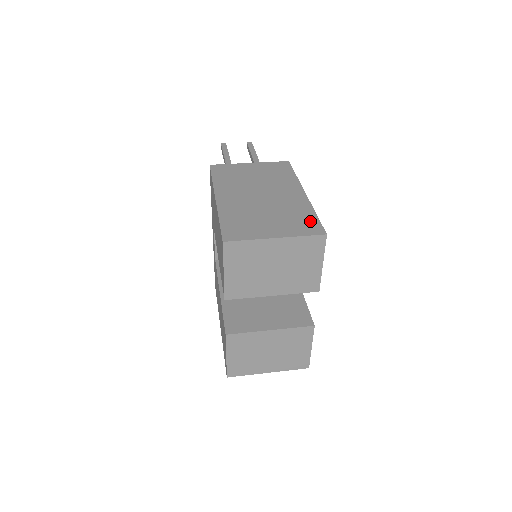
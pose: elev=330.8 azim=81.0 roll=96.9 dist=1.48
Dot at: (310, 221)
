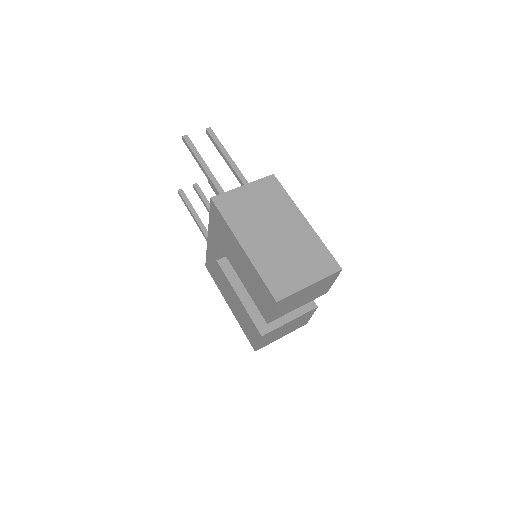
Dot at: (325, 257)
